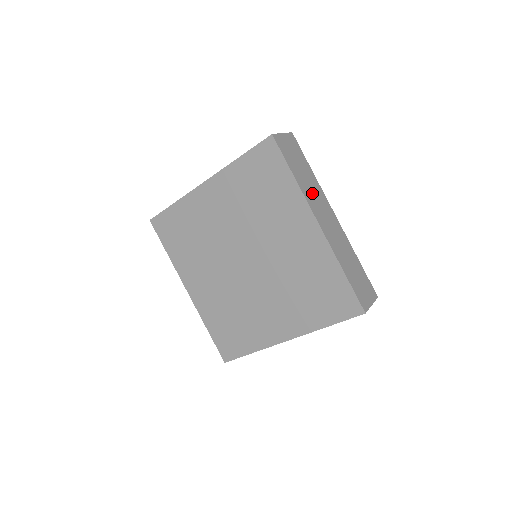
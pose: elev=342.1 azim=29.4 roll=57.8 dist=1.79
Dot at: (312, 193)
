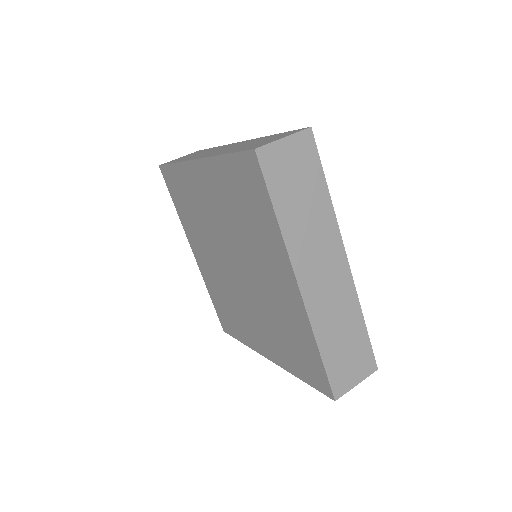
Dot at: (308, 236)
